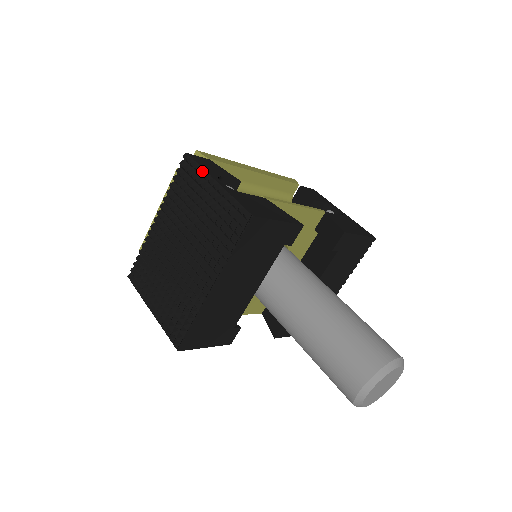
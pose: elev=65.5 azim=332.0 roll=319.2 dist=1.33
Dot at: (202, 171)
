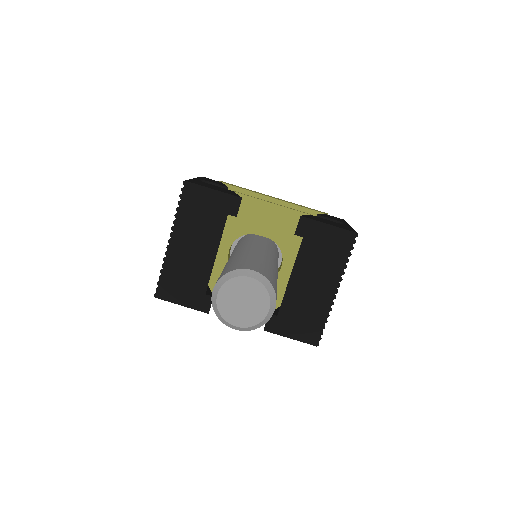
Dot at: occluded
